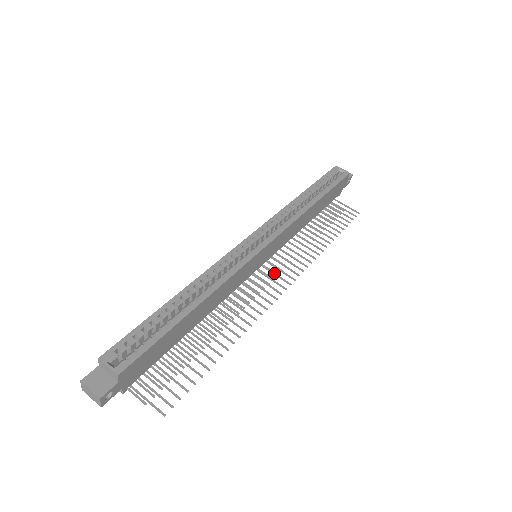
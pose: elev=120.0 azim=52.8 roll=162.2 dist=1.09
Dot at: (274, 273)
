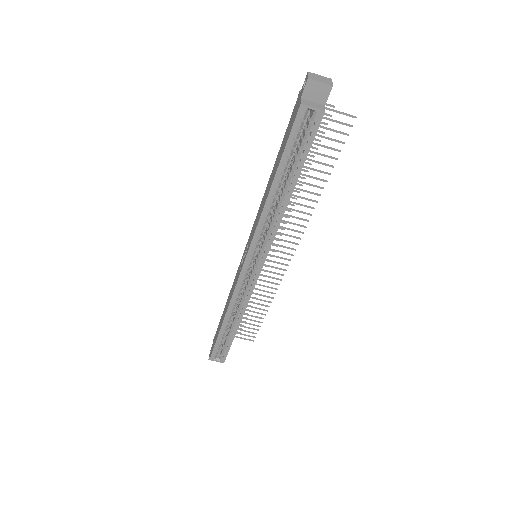
Dot at: occluded
